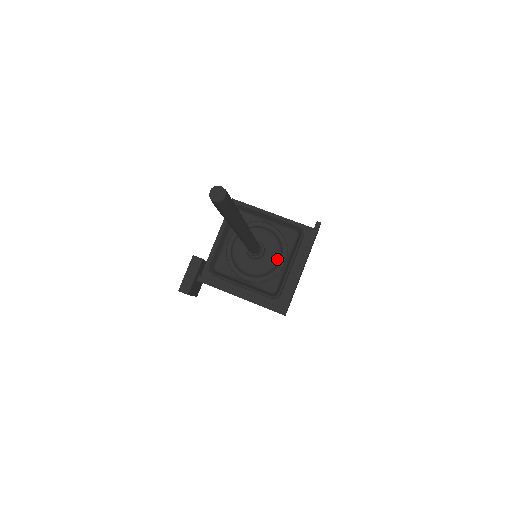
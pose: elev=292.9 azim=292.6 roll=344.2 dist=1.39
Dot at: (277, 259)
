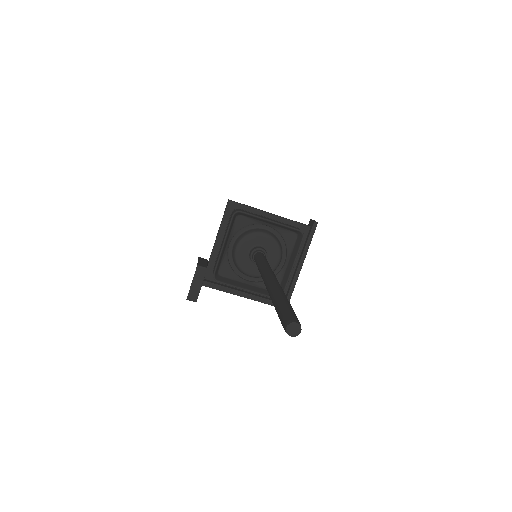
Dot at: (278, 261)
